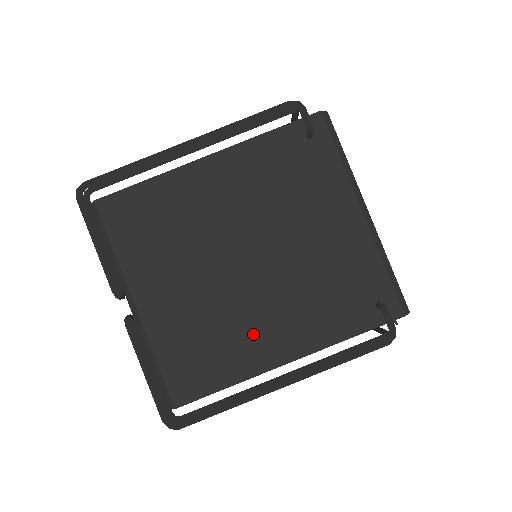
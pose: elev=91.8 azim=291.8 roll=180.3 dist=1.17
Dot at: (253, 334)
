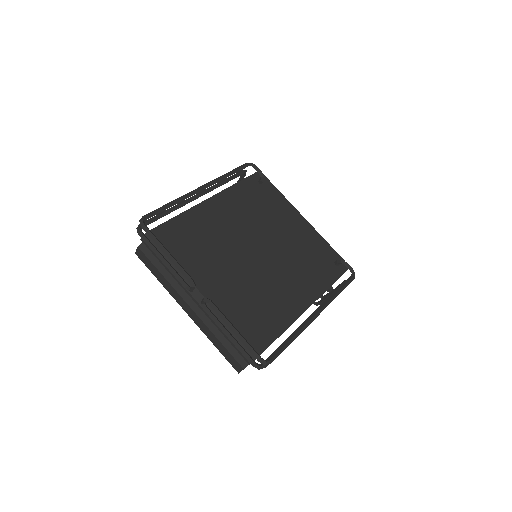
Dot at: (282, 295)
